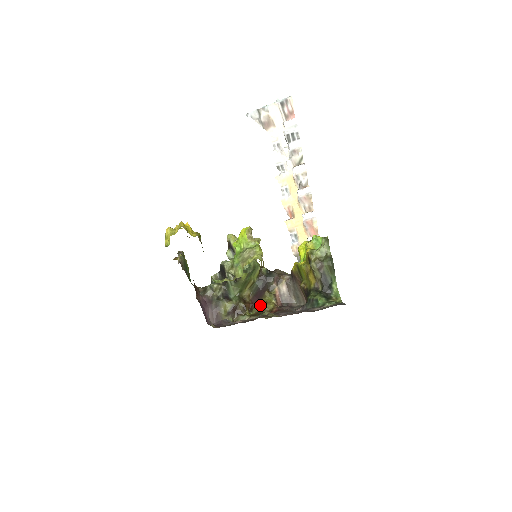
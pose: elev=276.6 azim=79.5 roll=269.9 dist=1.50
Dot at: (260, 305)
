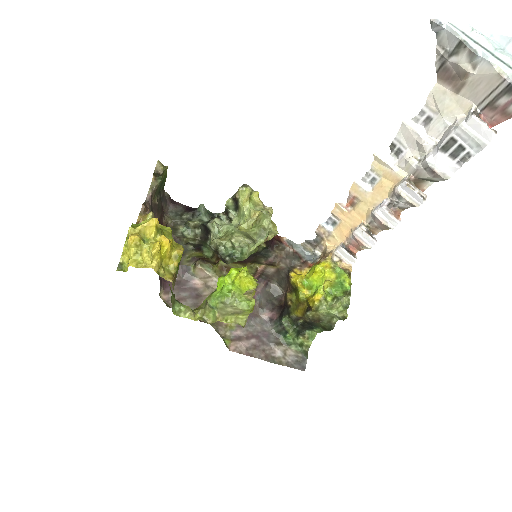
Dot at: (234, 266)
